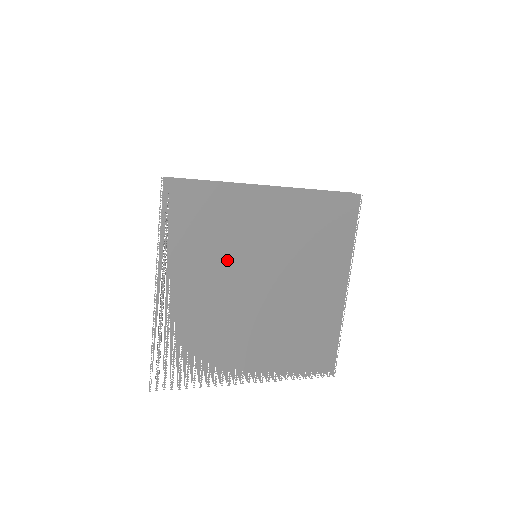
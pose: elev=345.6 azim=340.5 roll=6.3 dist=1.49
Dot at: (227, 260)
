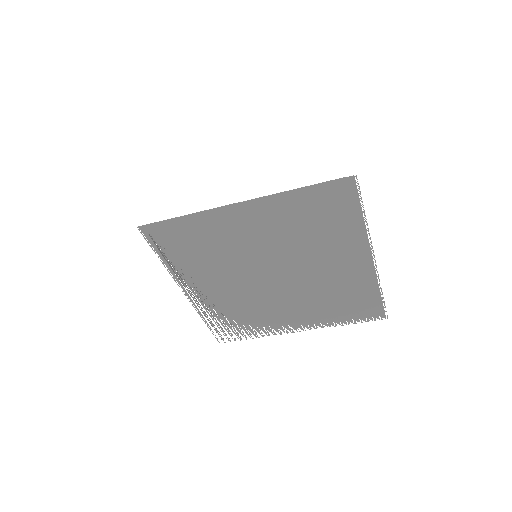
Dot at: (230, 265)
